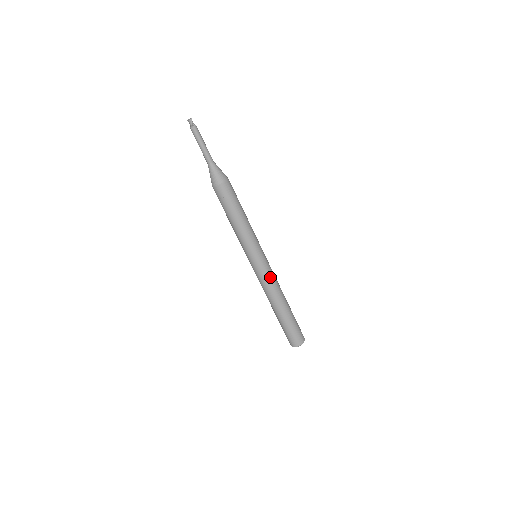
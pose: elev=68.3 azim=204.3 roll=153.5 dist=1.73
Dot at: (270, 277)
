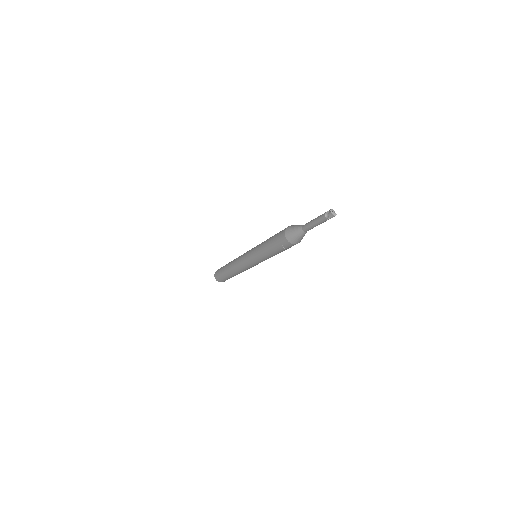
Dot at: occluded
